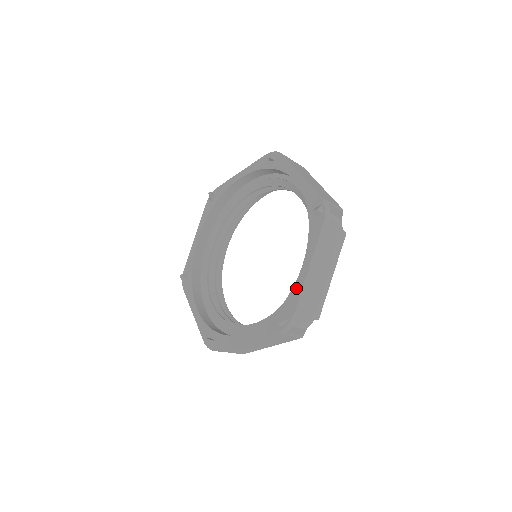
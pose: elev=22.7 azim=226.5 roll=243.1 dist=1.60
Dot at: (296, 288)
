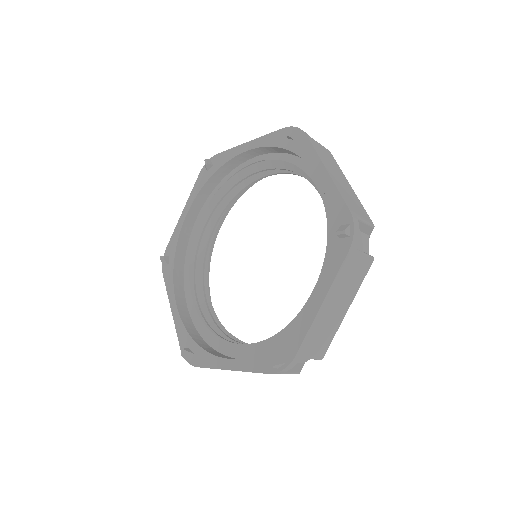
Dot at: (330, 197)
